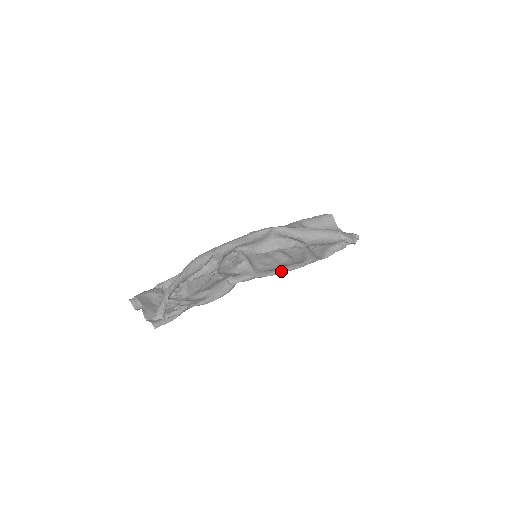
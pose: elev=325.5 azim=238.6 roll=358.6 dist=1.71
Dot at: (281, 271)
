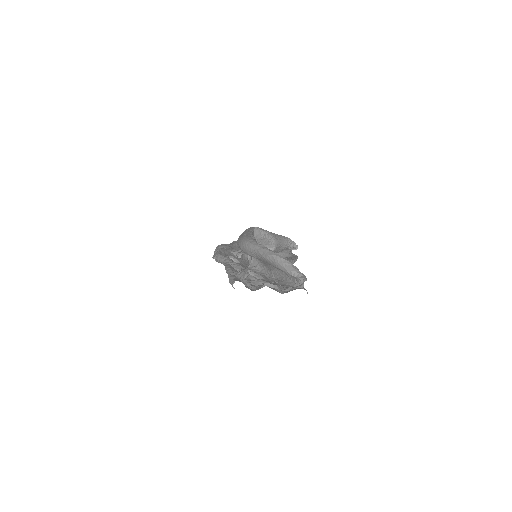
Dot at: (295, 260)
